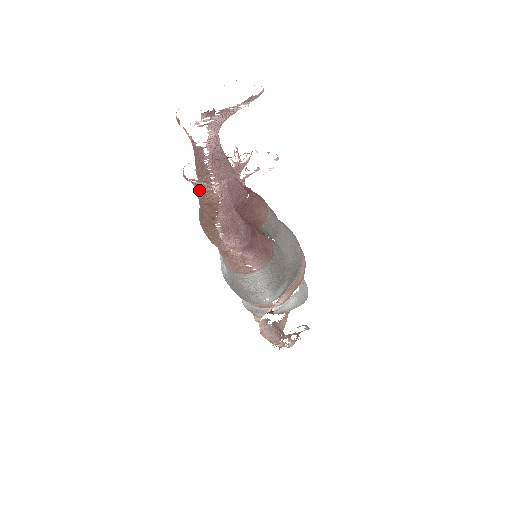
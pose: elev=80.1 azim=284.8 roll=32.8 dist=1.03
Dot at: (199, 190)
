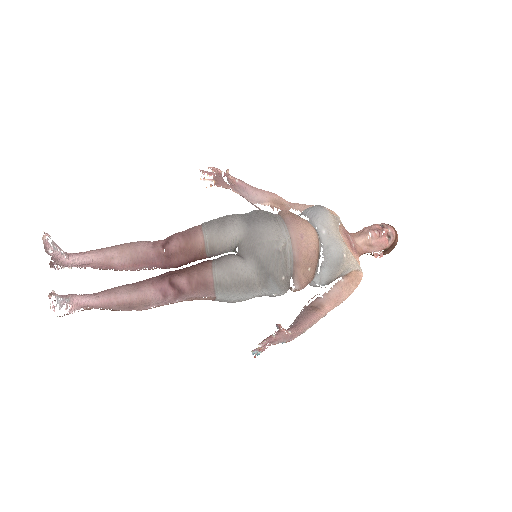
Dot at: occluded
